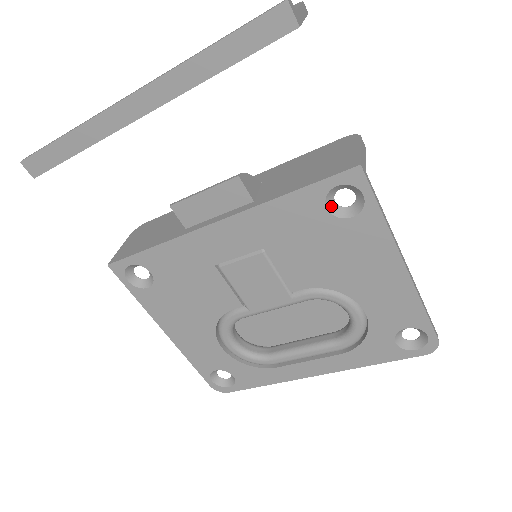
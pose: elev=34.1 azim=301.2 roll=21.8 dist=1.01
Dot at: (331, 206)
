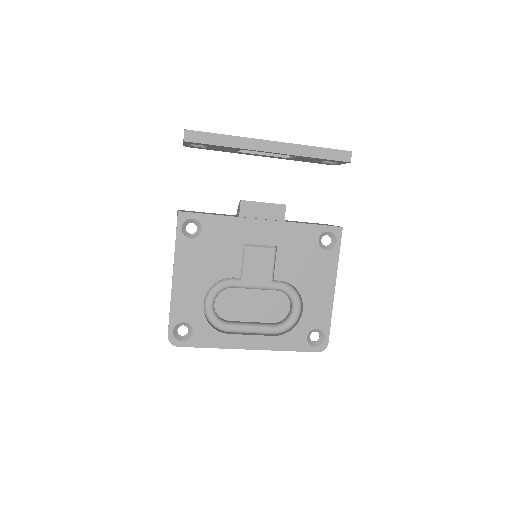
Dot at: (320, 241)
